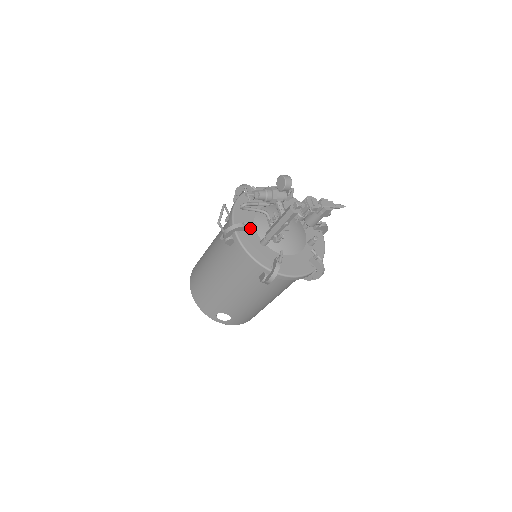
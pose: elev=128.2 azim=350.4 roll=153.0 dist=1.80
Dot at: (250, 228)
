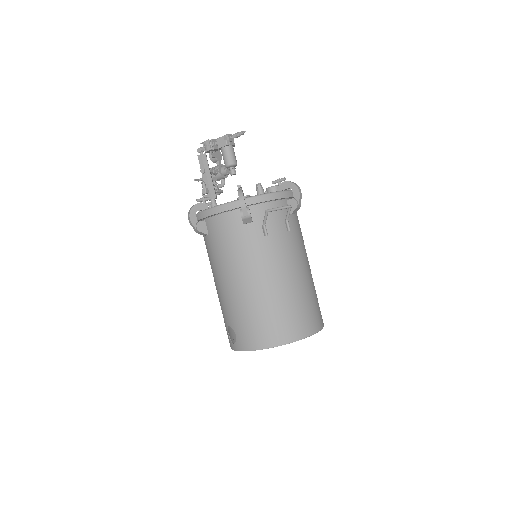
Dot at: occluded
